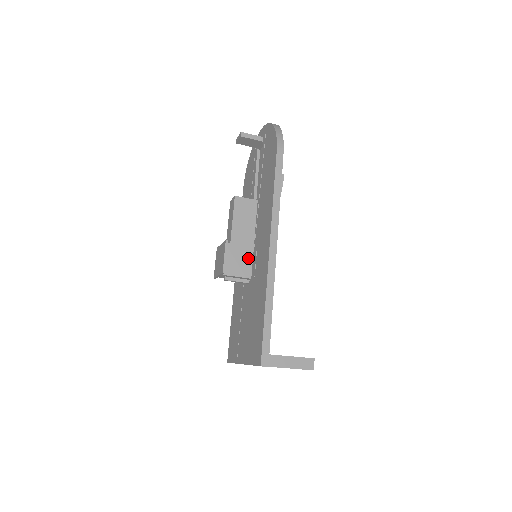
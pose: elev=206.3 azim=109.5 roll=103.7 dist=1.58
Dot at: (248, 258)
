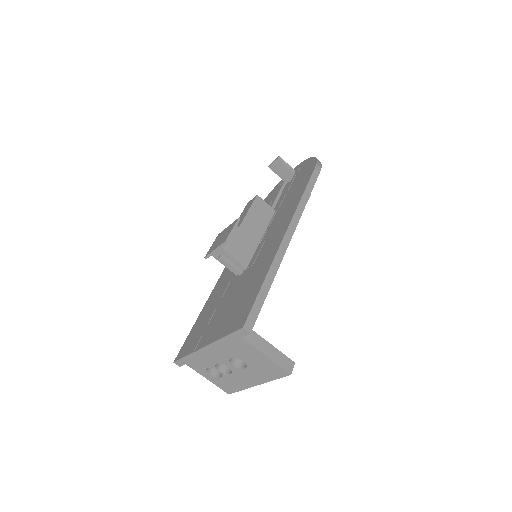
Dot at: (250, 249)
